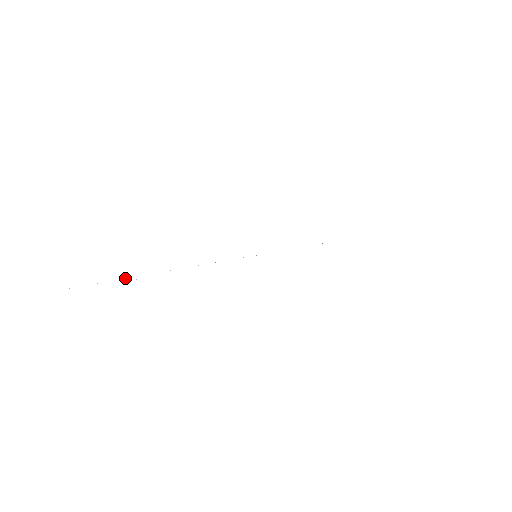
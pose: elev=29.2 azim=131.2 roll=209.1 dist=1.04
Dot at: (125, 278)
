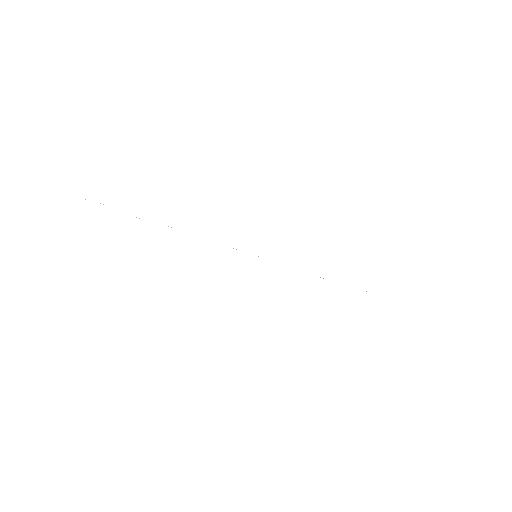
Dot at: occluded
